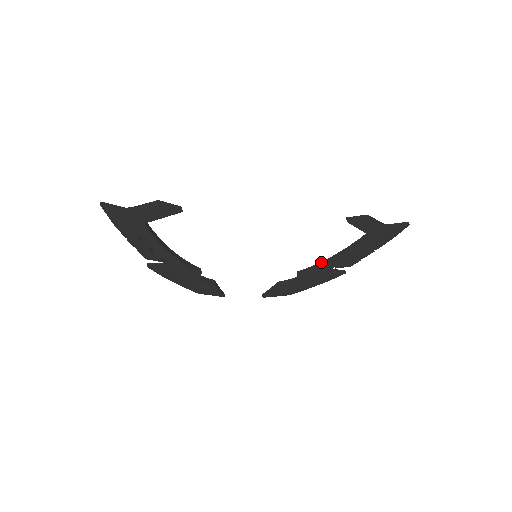
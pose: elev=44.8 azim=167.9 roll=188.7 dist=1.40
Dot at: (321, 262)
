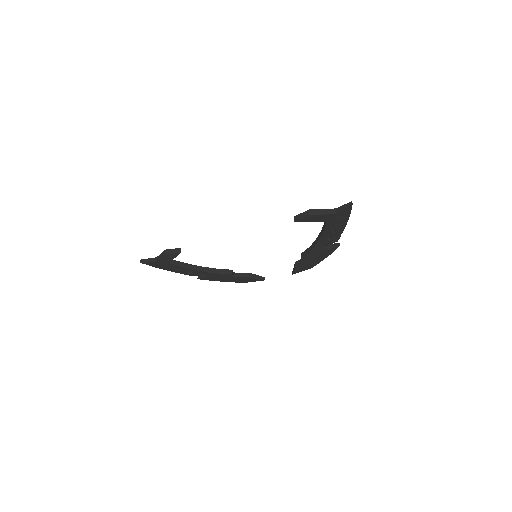
Dot at: (312, 244)
